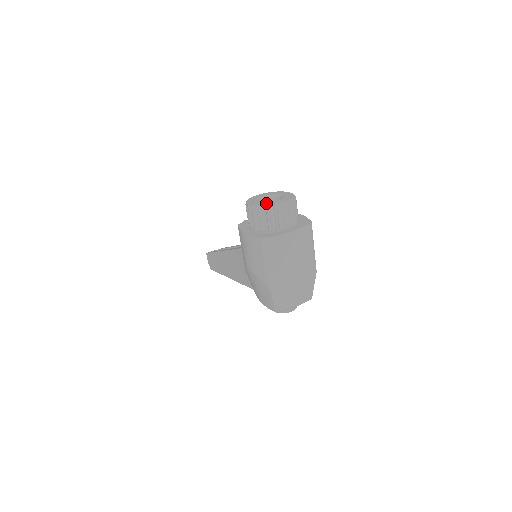
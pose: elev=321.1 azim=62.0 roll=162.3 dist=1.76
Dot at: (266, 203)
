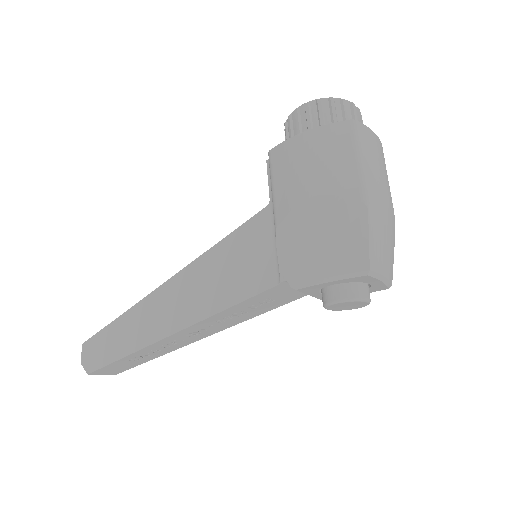
Dot at: occluded
